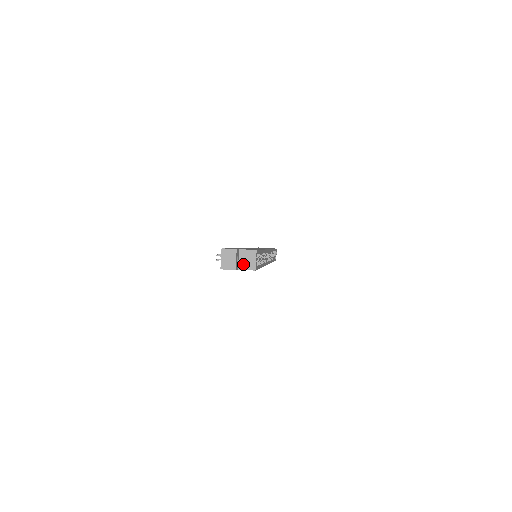
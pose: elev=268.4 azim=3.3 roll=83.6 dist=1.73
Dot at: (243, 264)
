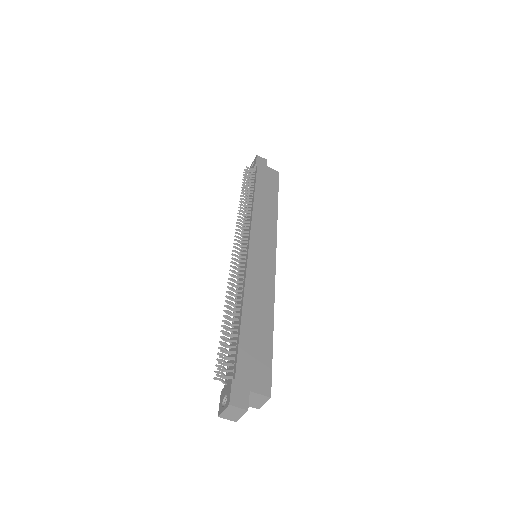
Dot at: occluded
